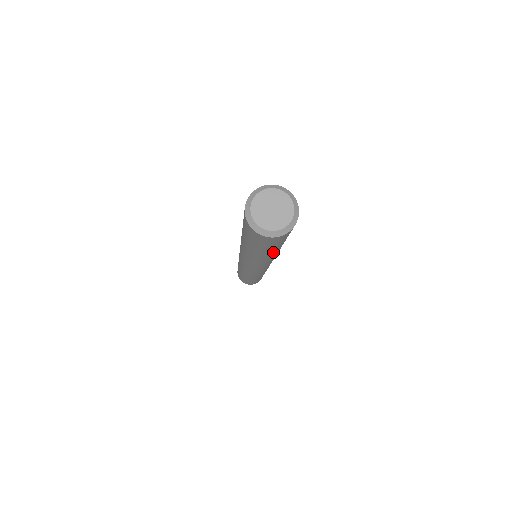
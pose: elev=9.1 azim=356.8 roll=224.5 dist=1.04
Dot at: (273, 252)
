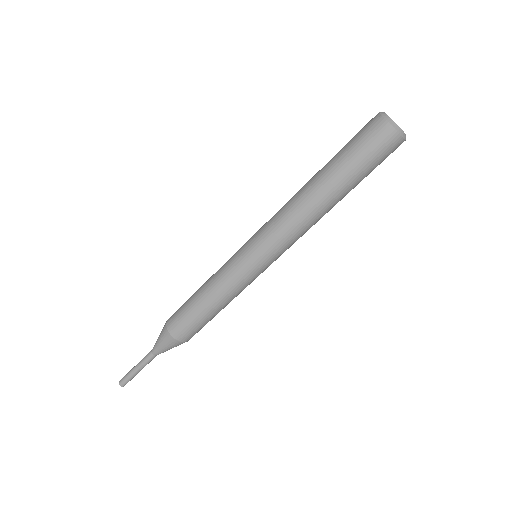
Dot at: (334, 177)
